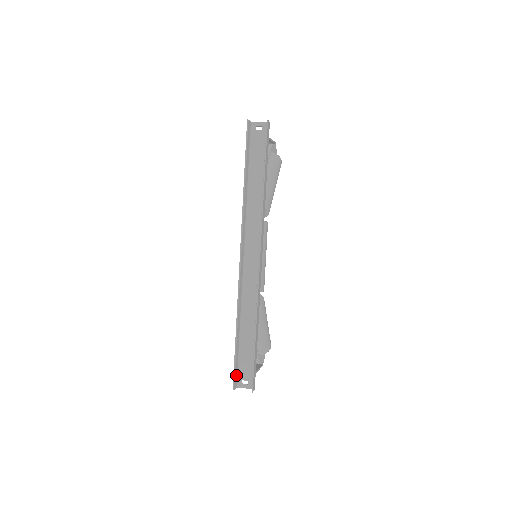
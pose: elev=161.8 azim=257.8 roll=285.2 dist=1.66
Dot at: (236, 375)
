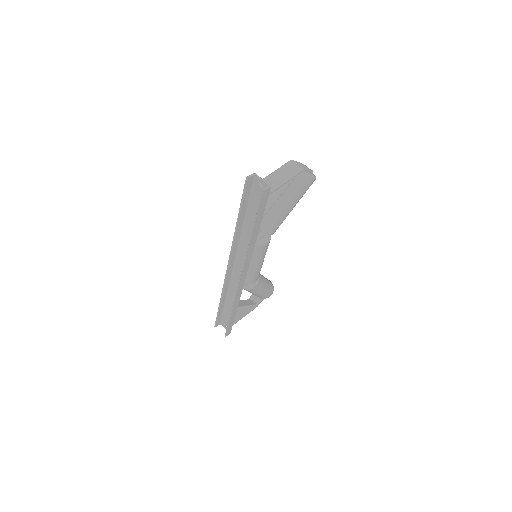
Dot at: (219, 320)
